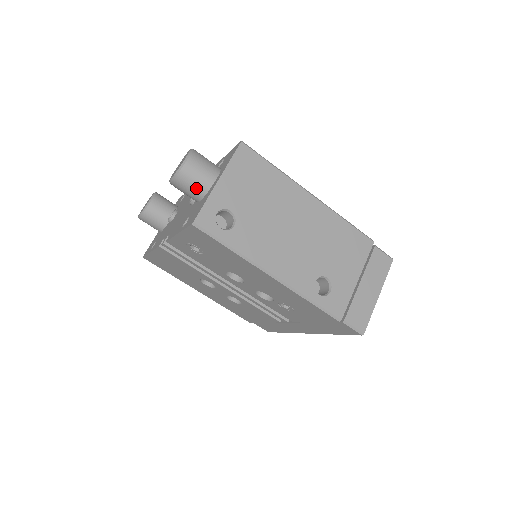
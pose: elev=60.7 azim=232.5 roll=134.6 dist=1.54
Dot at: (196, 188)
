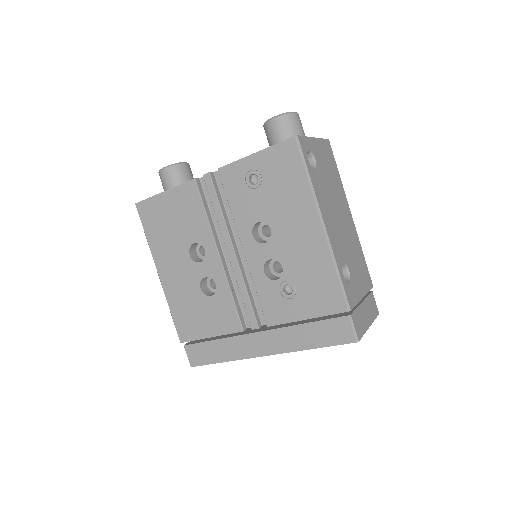
Dot at: (291, 134)
